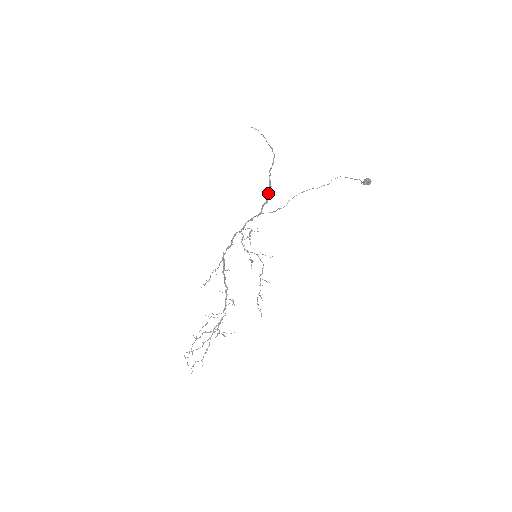
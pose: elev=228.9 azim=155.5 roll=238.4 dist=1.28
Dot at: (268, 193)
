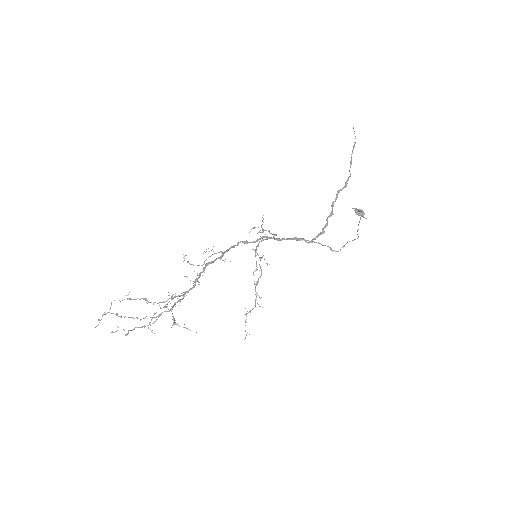
Dot at: occluded
